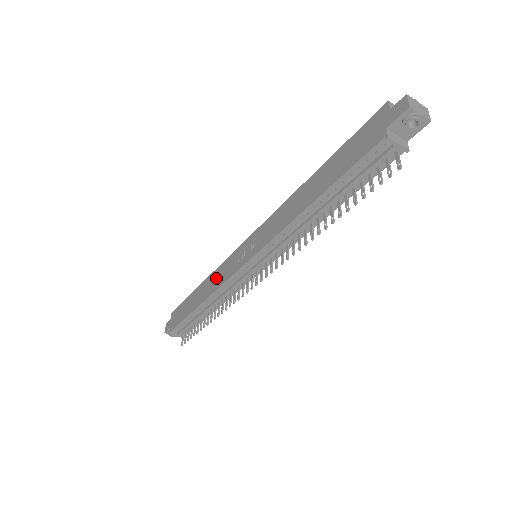
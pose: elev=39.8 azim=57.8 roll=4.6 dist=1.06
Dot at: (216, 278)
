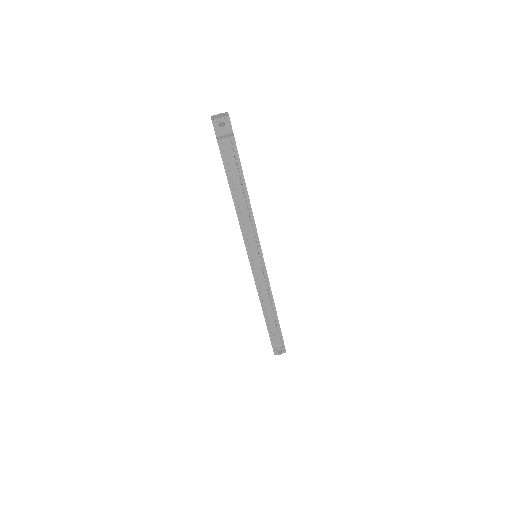
Dot at: occluded
